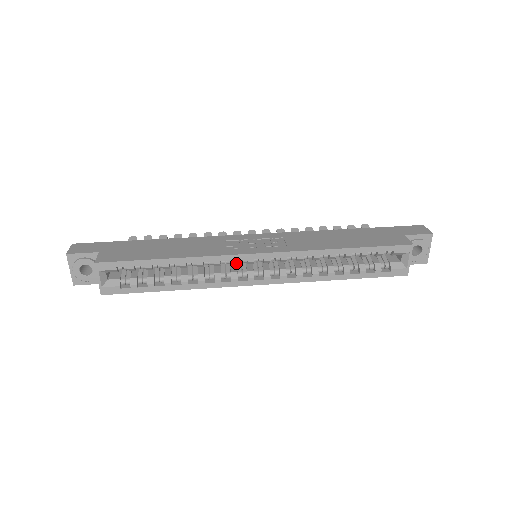
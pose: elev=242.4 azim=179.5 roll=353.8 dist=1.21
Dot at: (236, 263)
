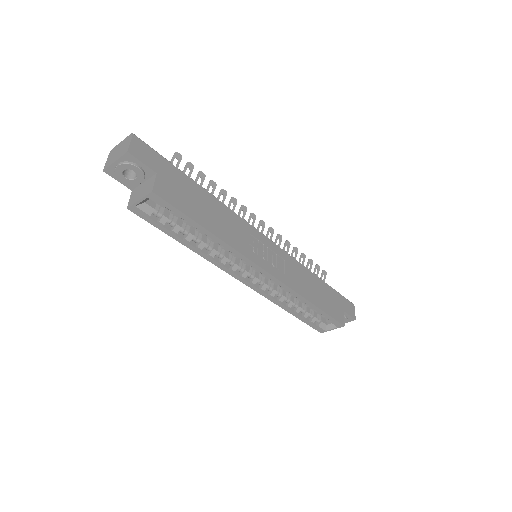
Dot at: (246, 264)
